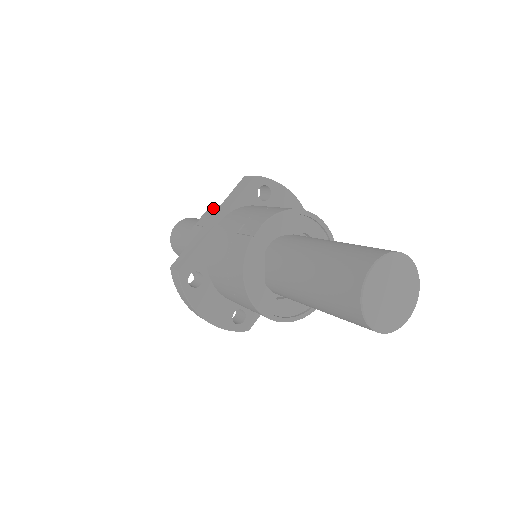
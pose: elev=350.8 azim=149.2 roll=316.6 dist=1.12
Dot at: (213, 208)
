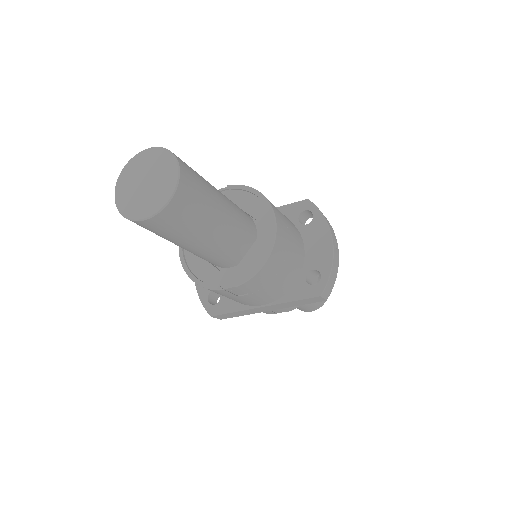
Dot at: occluded
